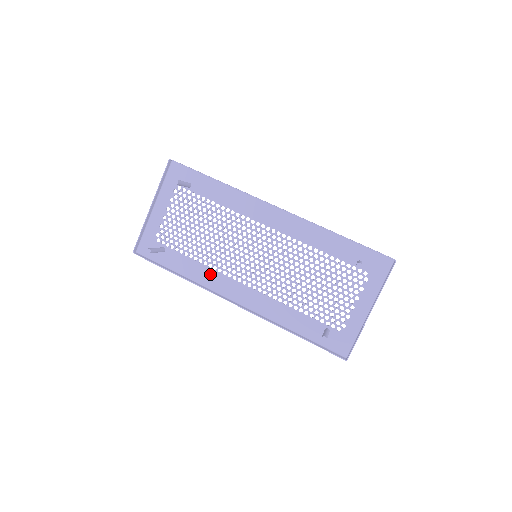
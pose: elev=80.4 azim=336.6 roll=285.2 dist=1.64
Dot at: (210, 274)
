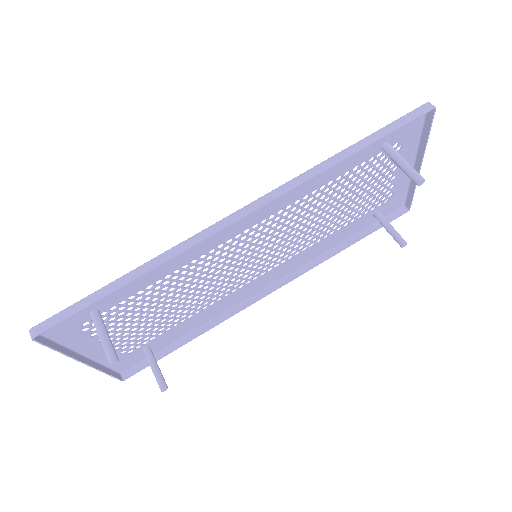
Dot at: (219, 306)
